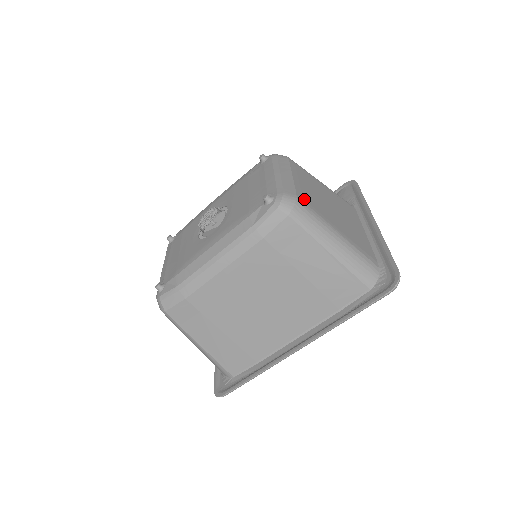
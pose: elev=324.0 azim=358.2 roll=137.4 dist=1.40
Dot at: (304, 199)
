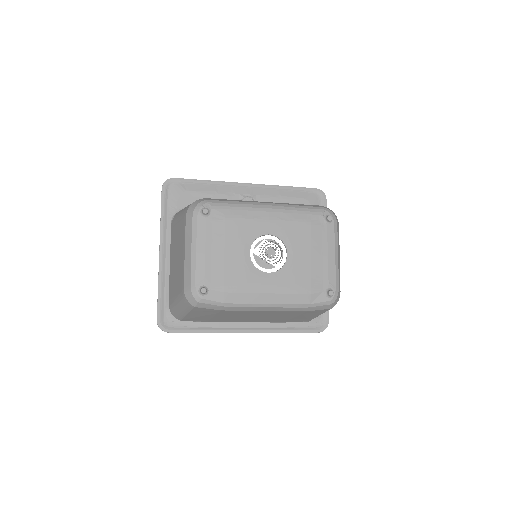
Dot at: occluded
